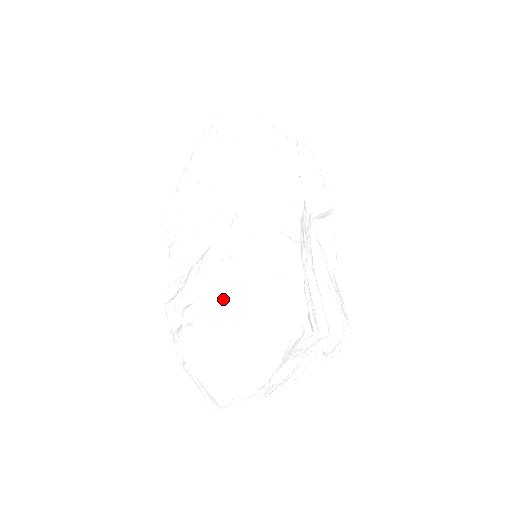
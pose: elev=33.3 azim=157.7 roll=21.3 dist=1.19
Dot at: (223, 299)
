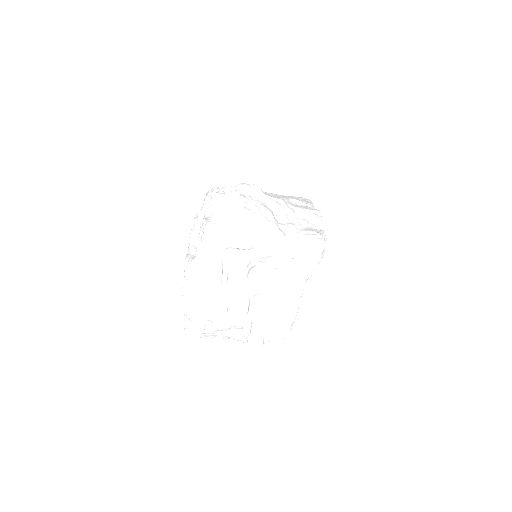
Dot at: (289, 200)
